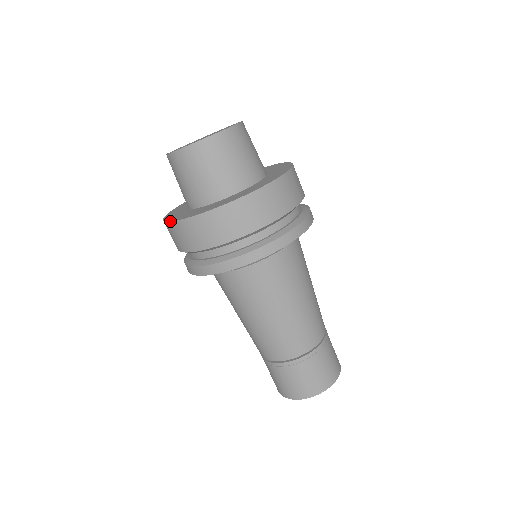
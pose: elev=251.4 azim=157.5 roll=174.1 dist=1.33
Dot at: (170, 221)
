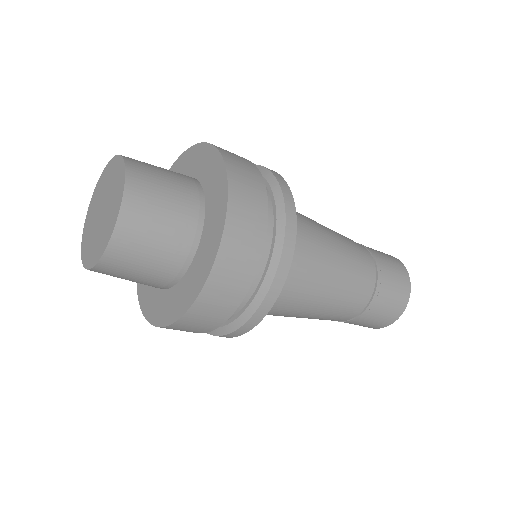
Dot at: (138, 300)
